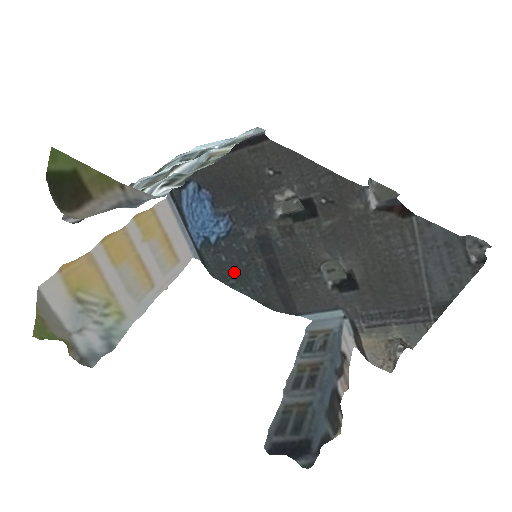
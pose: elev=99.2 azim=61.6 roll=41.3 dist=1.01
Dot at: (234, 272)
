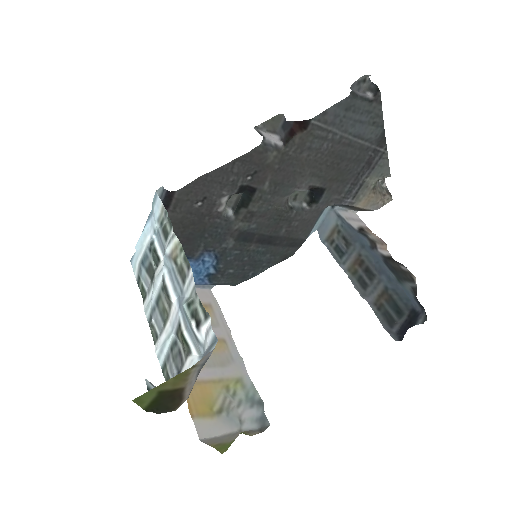
Dot at: (246, 269)
